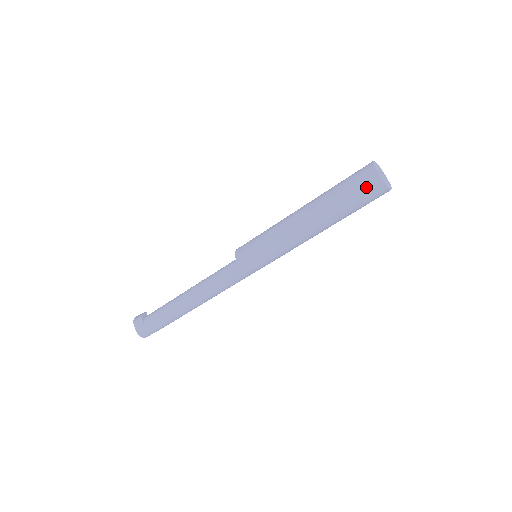
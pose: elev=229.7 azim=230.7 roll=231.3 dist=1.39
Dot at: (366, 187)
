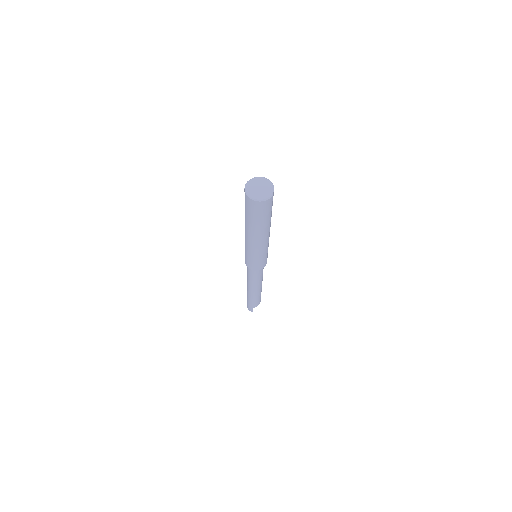
Dot at: (245, 200)
